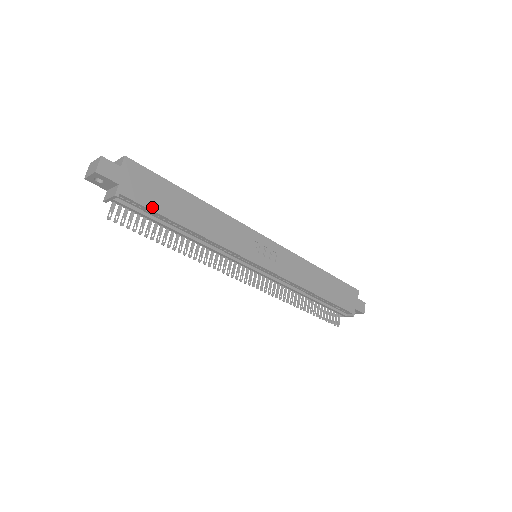
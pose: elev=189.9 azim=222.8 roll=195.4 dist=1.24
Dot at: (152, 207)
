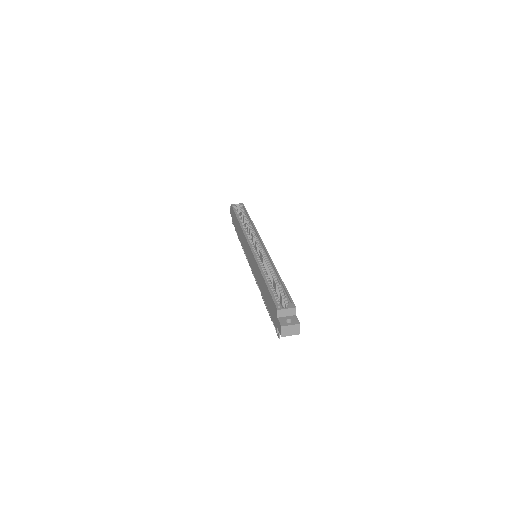
Dot at: occluded
